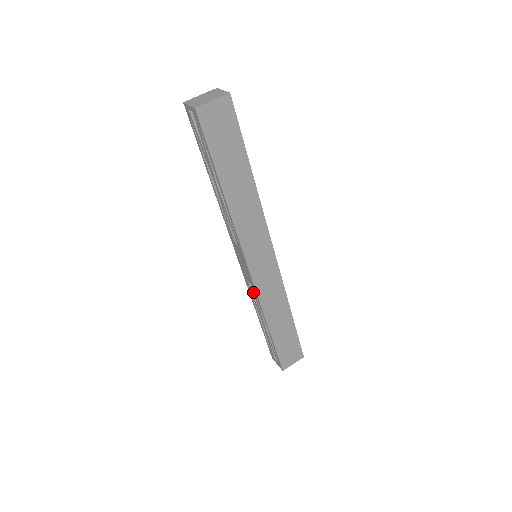
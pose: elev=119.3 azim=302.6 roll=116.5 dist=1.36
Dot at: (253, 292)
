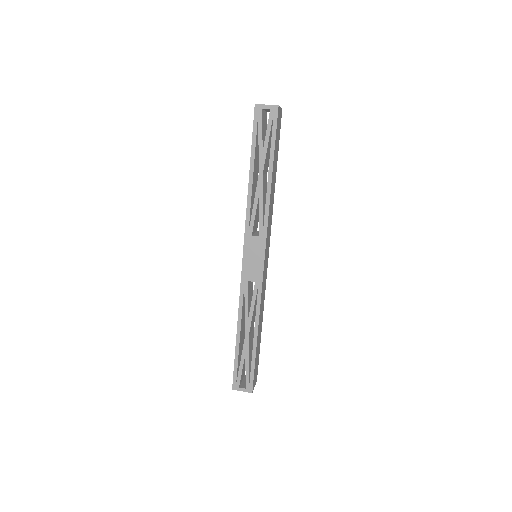
Dot at: (248, 295)
